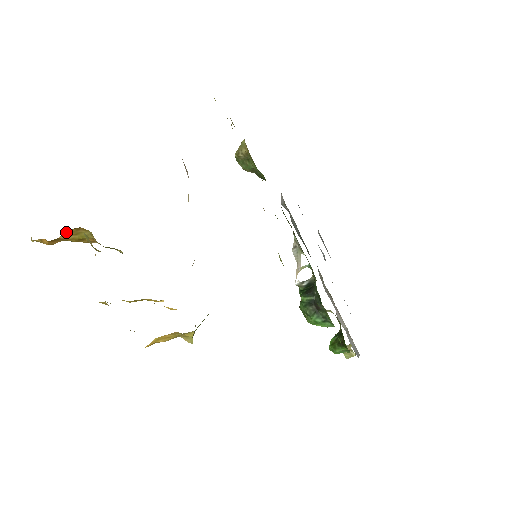
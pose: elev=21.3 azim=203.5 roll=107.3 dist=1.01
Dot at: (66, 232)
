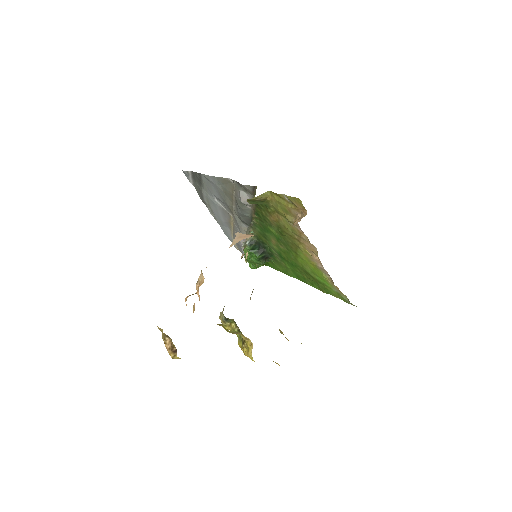
Dot at: occluded
